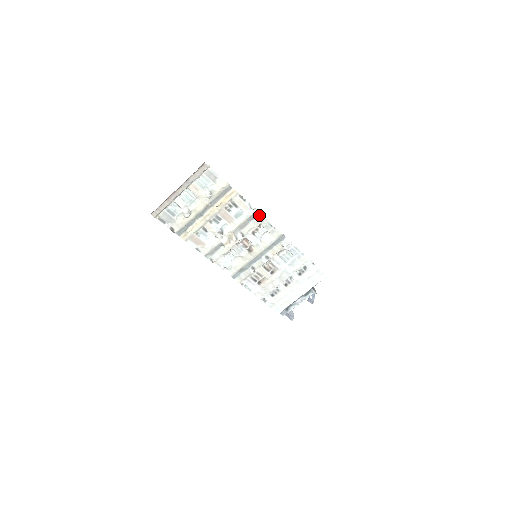
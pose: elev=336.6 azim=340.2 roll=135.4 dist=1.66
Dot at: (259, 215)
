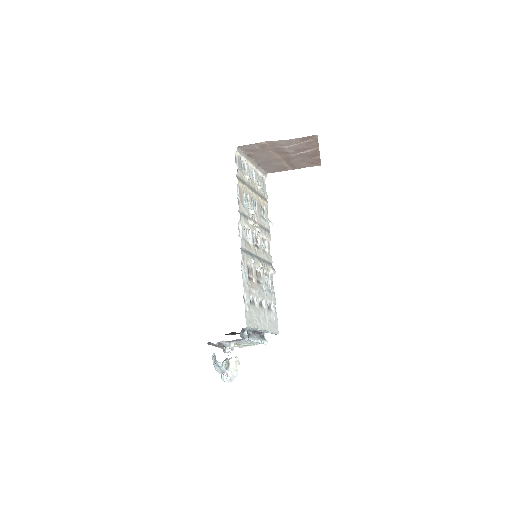
Dot at: (269, 234)
